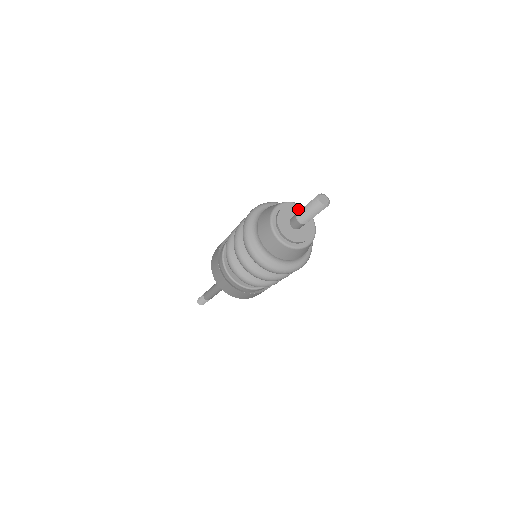
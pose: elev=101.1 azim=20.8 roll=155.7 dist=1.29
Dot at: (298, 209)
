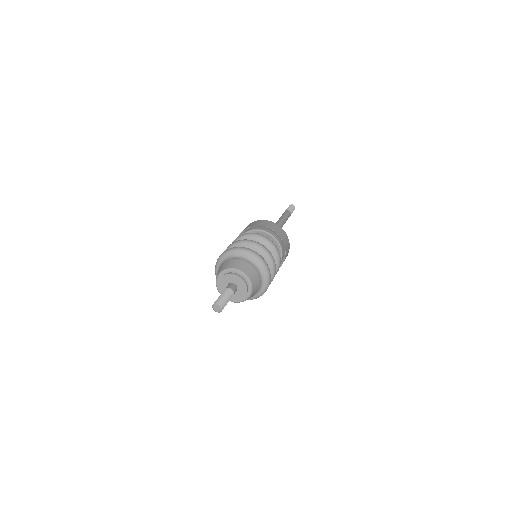
Dot at: (237, 278)
